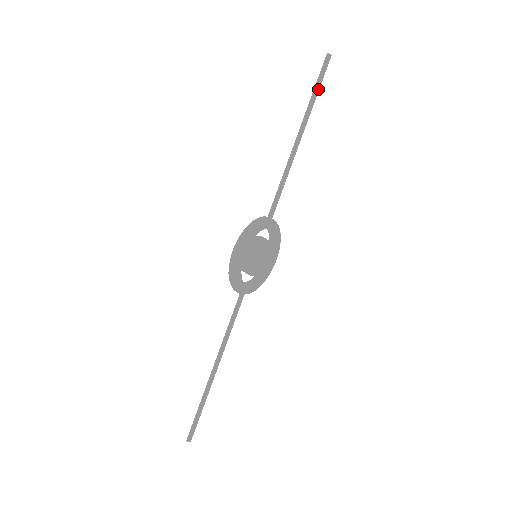
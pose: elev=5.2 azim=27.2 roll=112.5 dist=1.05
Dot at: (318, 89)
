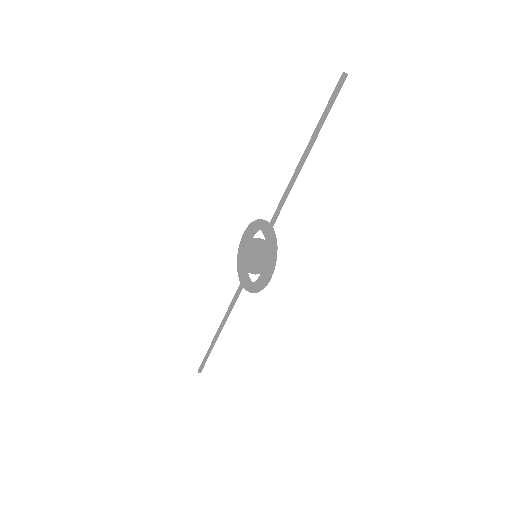
Dot at: (329, 111)
